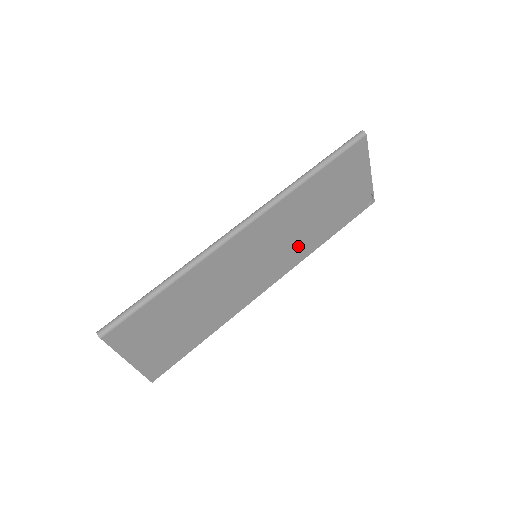
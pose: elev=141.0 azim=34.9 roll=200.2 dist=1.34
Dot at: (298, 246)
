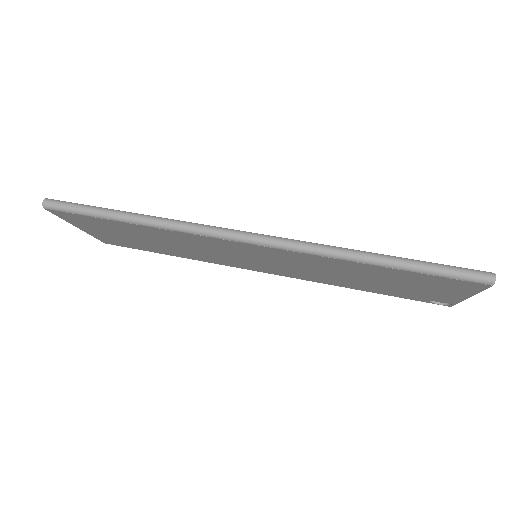
Dot at: (316, 276)
